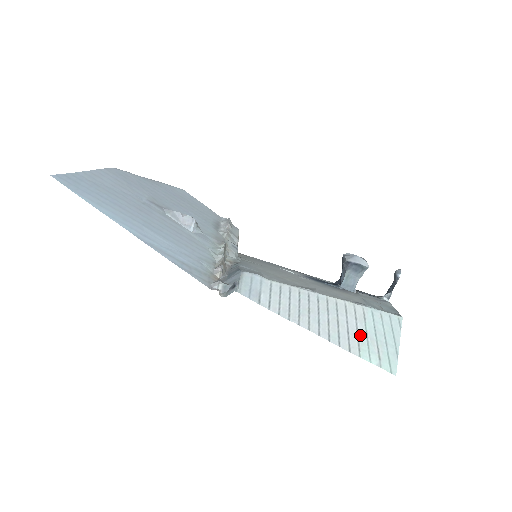
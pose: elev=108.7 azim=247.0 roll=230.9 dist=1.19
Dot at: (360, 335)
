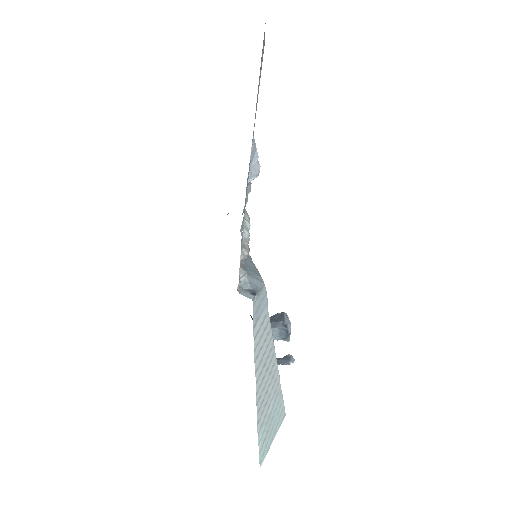
Dot at: (268, 413)
